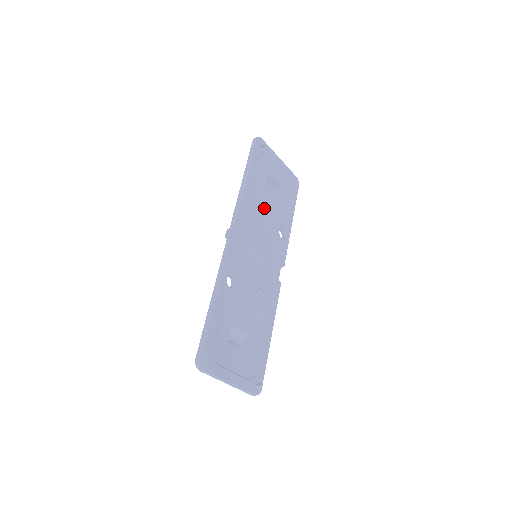
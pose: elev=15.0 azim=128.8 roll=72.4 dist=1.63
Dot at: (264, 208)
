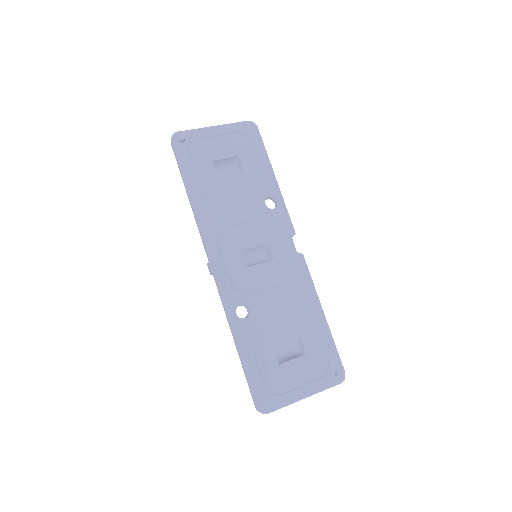
Dot at: (231, 202)
